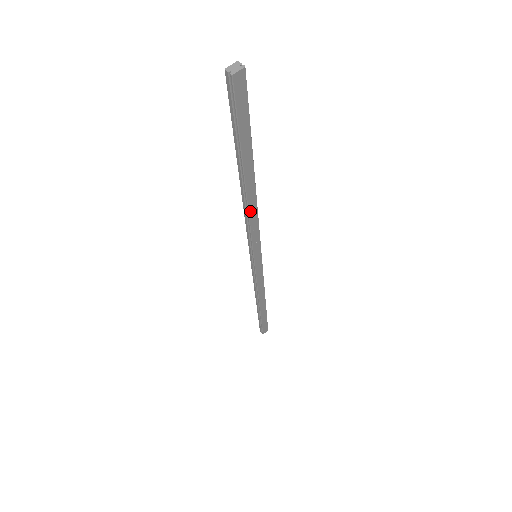
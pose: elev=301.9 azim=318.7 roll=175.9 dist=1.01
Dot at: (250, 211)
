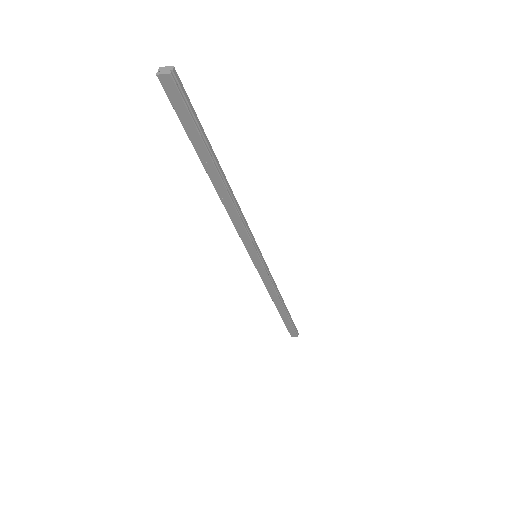
Dot at: (227, 208)
